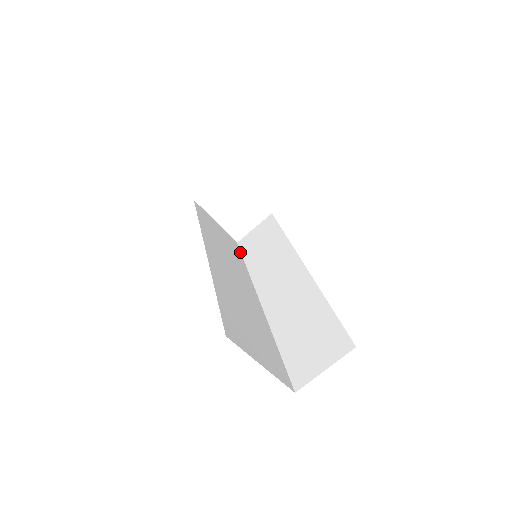
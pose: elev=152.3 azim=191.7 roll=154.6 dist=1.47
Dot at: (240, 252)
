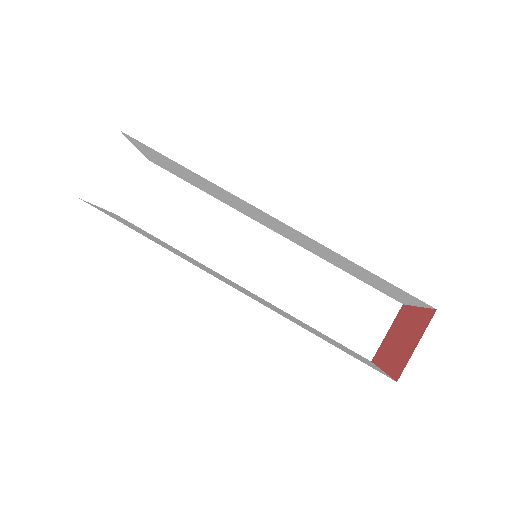
Dot at: (143, 230)
